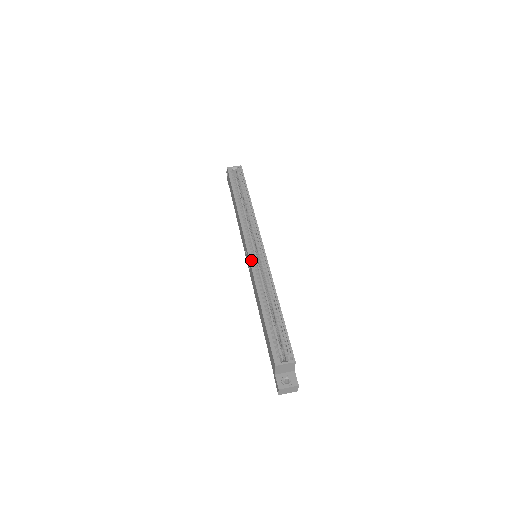
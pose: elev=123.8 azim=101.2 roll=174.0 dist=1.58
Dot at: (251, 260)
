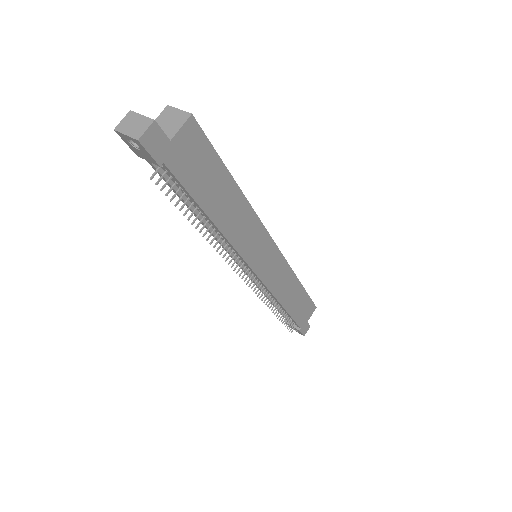
Dot at: occluded
